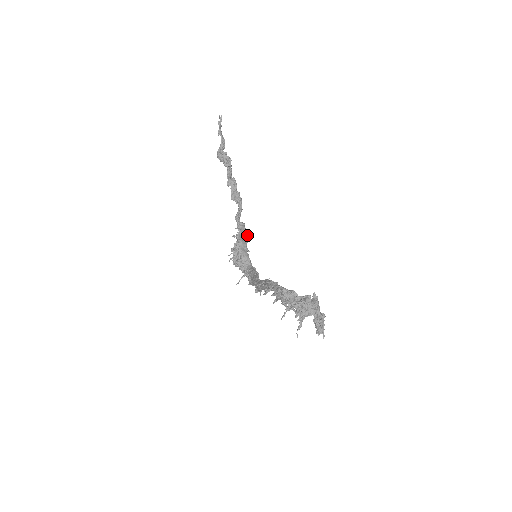
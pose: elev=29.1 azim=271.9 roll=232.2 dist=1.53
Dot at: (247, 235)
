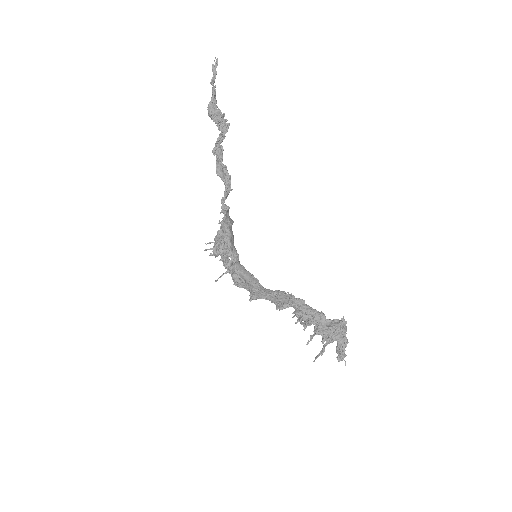
Dot at: occluded
